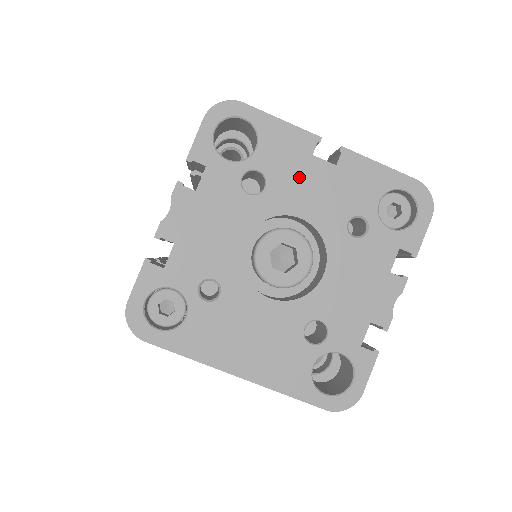
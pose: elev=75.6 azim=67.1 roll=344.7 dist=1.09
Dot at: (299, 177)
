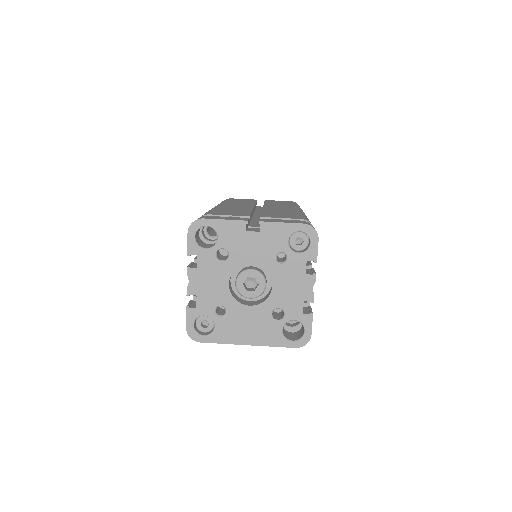
Dot at: (243, 244)
